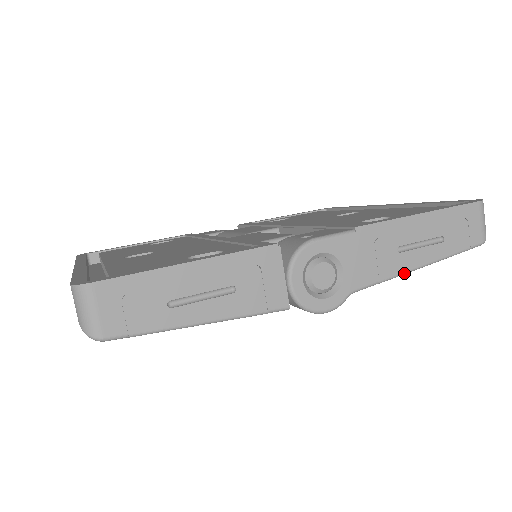
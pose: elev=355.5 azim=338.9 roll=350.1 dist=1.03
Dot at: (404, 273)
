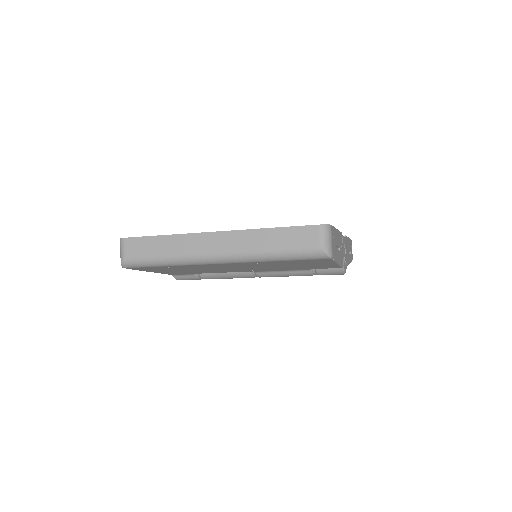
Dot at: occluded
